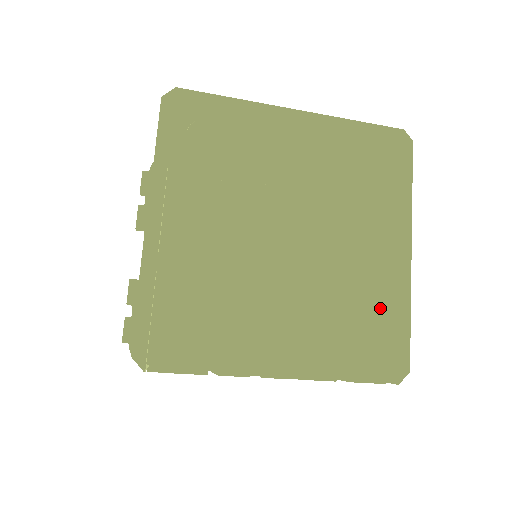
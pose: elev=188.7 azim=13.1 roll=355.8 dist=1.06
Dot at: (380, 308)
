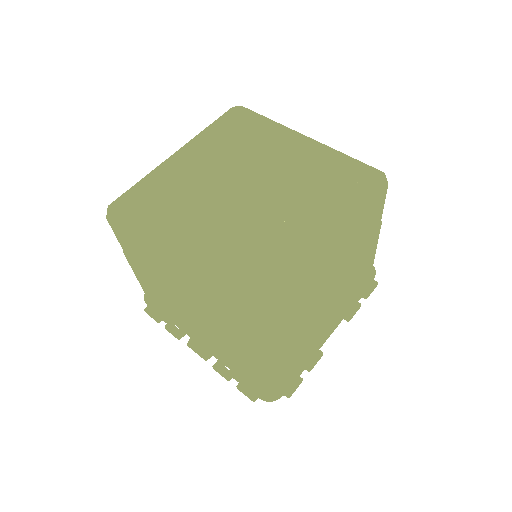
Dot at: (273, 261)
